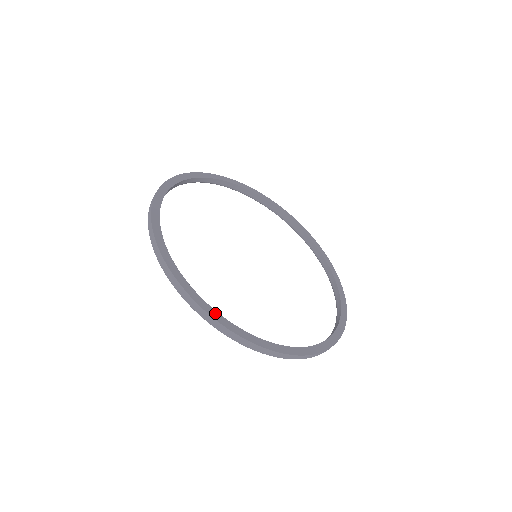
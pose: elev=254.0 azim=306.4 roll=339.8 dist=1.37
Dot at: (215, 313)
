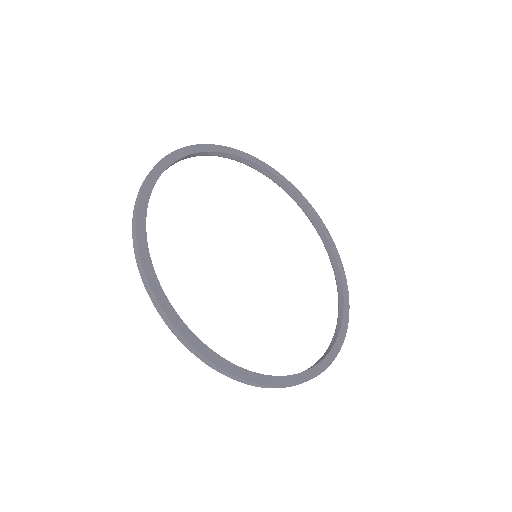
Dot at: (164, 299)
